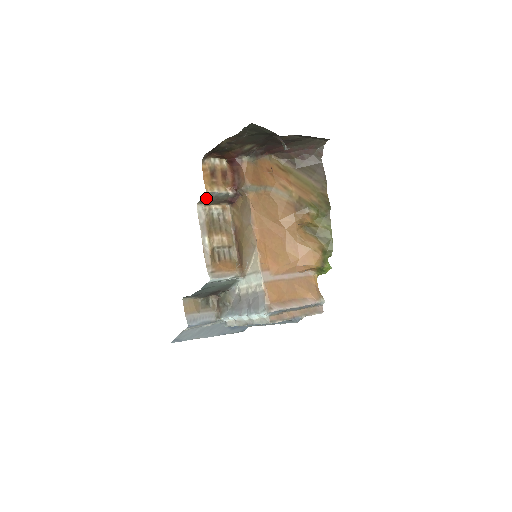
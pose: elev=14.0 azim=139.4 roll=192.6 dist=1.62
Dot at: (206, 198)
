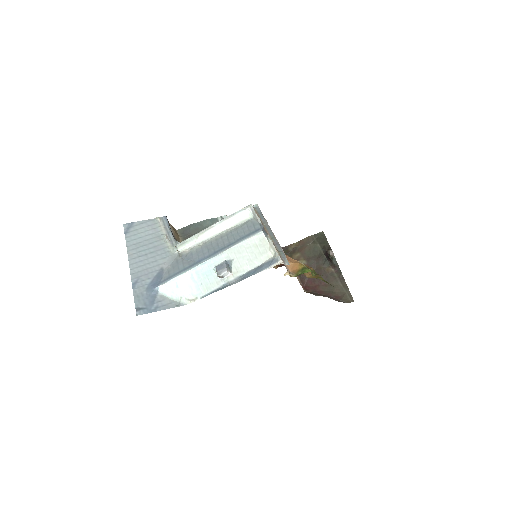
Dot at: occluded
